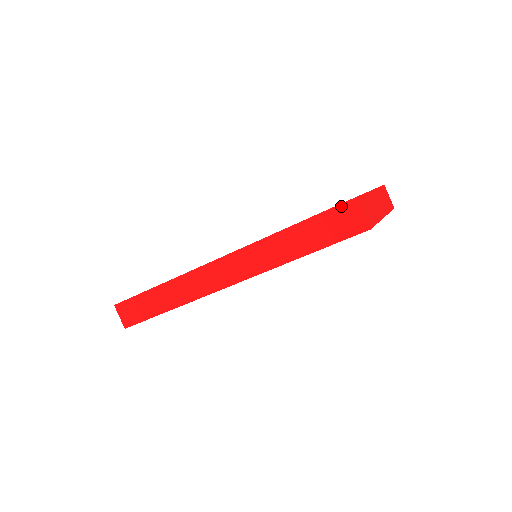
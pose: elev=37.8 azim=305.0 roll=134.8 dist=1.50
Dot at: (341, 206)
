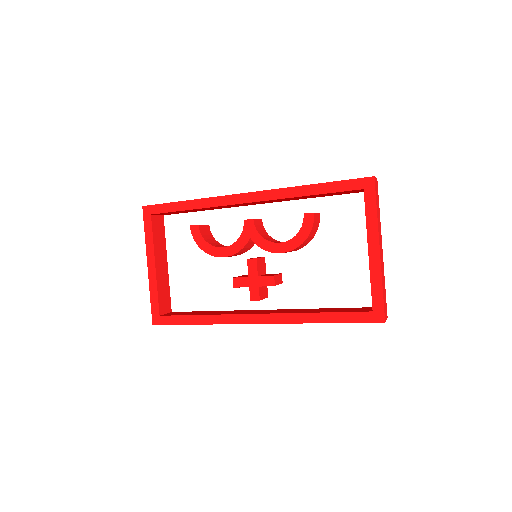
Dot at: (371, 322)
